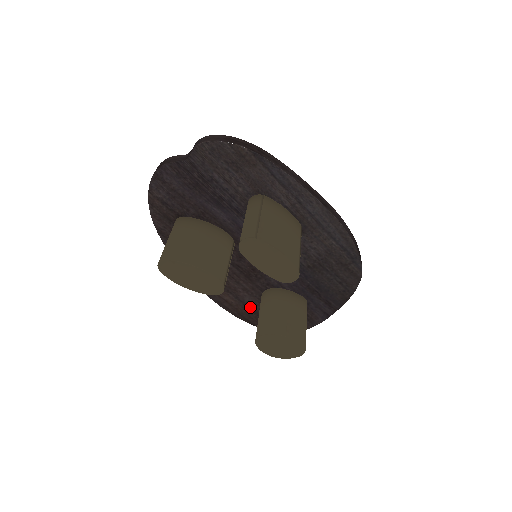
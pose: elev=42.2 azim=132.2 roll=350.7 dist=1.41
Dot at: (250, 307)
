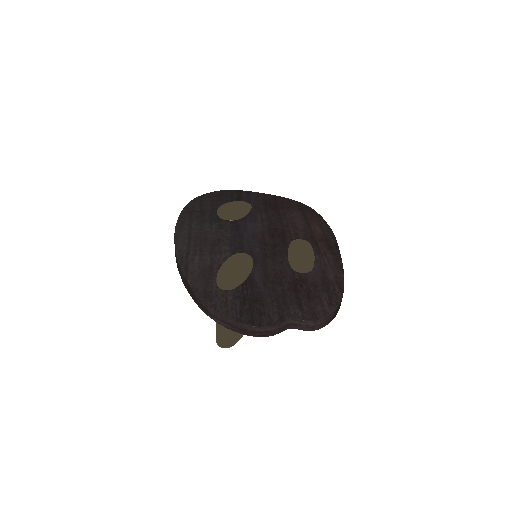
Dot at: occluded
